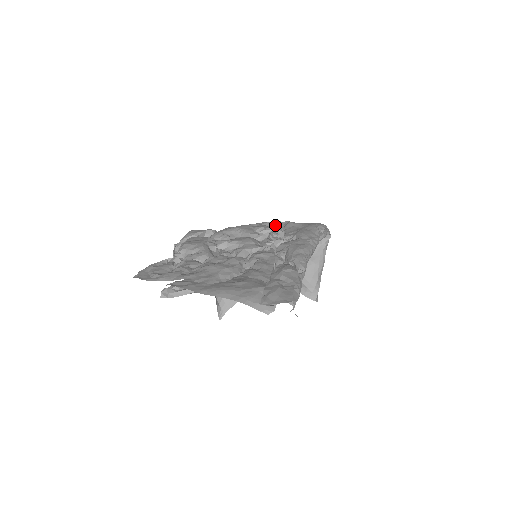
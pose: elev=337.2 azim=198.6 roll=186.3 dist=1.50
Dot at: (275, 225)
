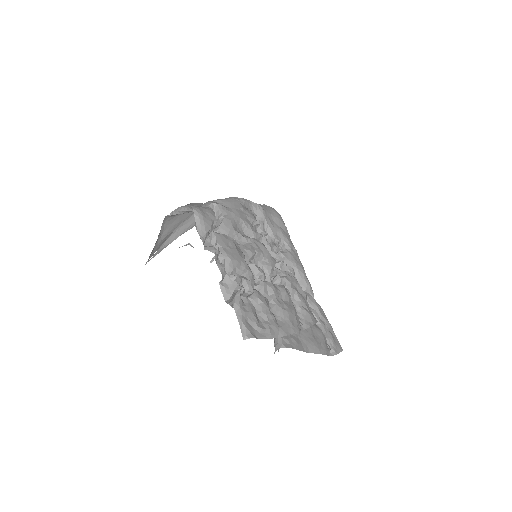
Dot at: (250, 207)
